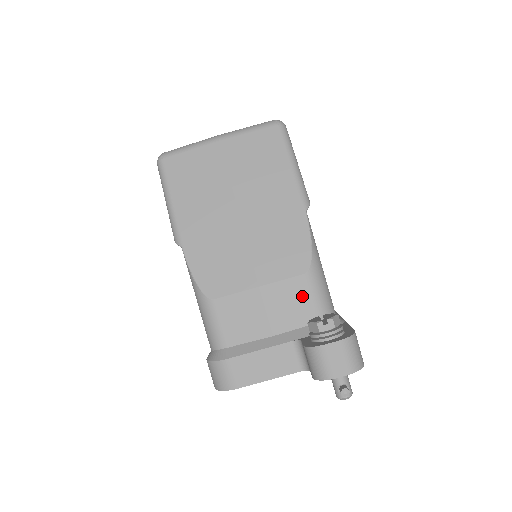
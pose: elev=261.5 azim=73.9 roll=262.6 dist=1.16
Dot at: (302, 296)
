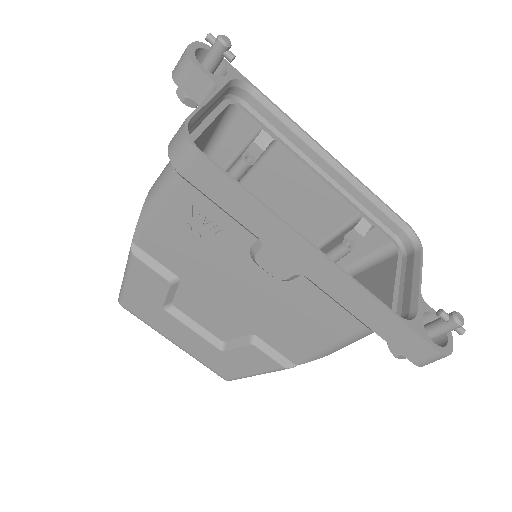
Dot at: occluded
